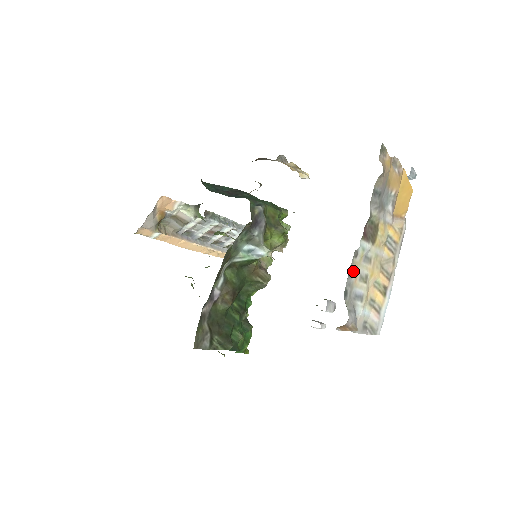
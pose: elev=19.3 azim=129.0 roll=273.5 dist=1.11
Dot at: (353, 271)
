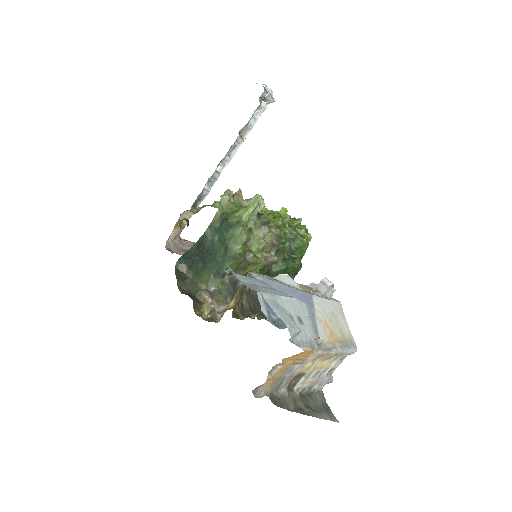
Dot at: (305, 386)
